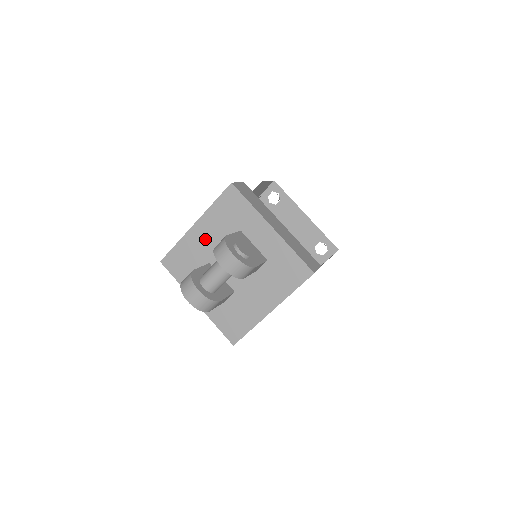
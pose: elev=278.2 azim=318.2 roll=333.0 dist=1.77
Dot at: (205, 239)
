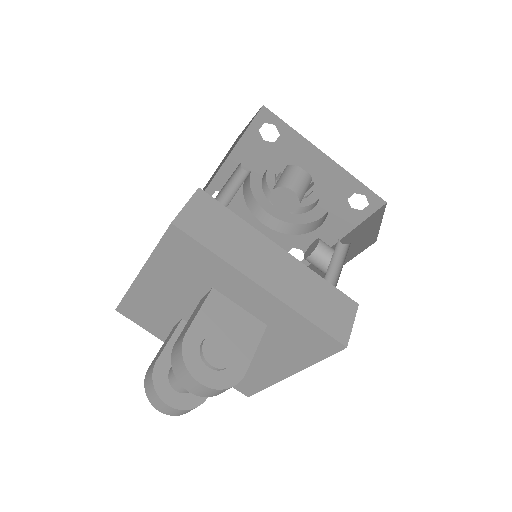
Dot at: (163, 292)
